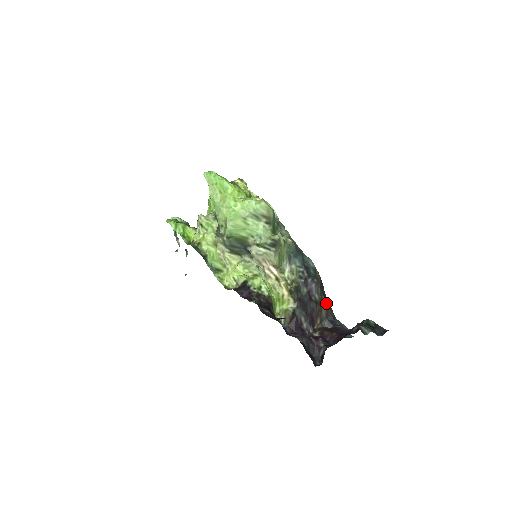
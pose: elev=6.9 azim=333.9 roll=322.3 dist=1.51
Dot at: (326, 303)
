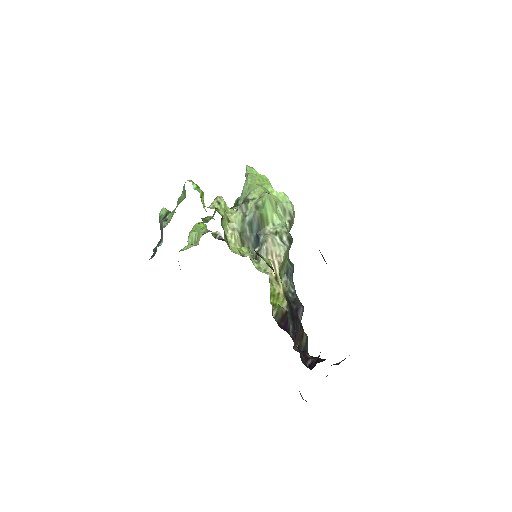
Dot at: occluded
